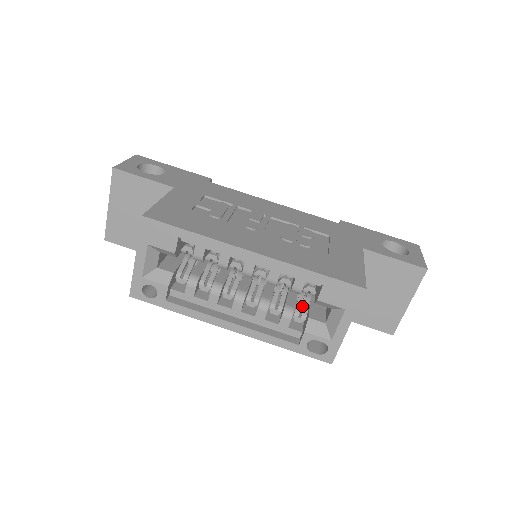
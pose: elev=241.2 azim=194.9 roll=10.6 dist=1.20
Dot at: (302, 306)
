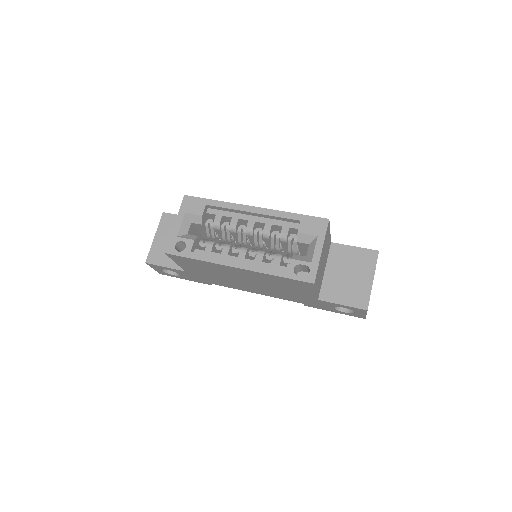
Dot at: occluded
